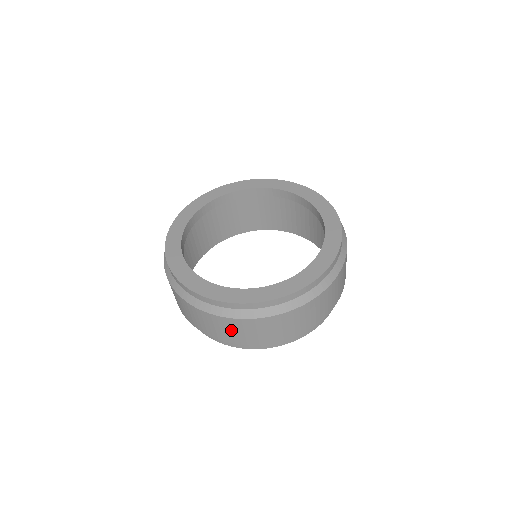
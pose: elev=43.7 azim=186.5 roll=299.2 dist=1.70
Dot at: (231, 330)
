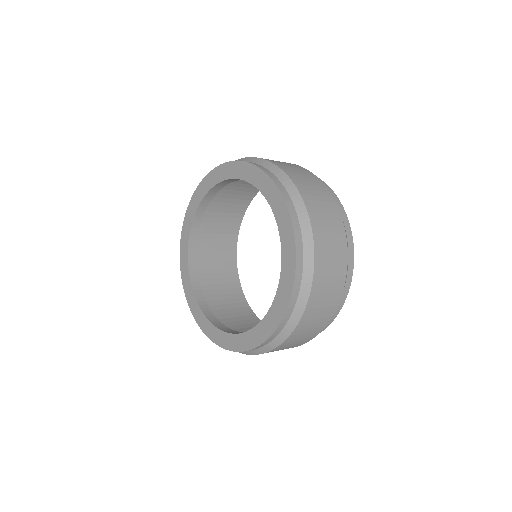
Dot at: occluded
